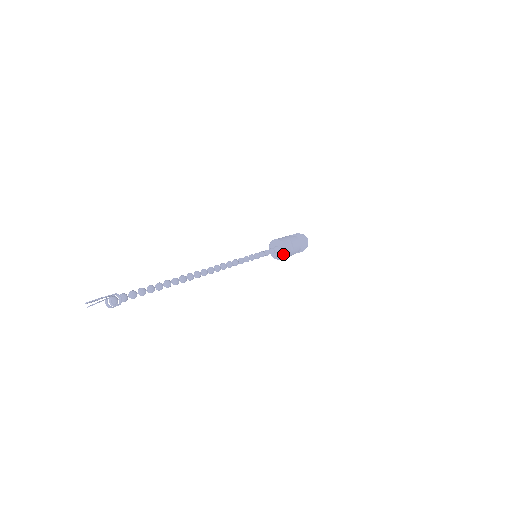
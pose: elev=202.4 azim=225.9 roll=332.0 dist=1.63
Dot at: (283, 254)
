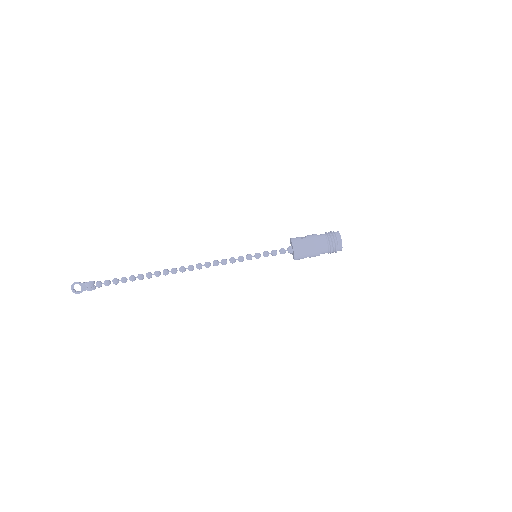
Dot at: (292, 245)
